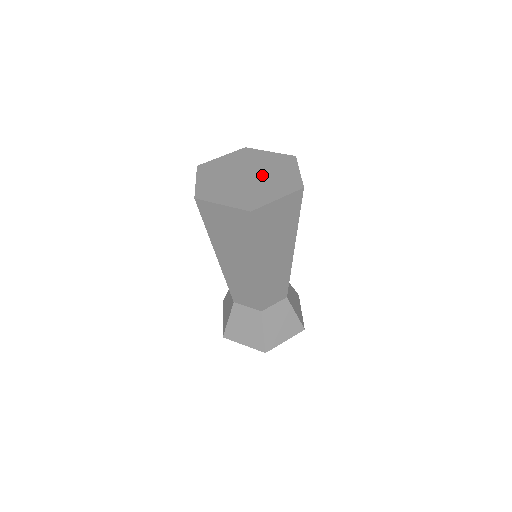
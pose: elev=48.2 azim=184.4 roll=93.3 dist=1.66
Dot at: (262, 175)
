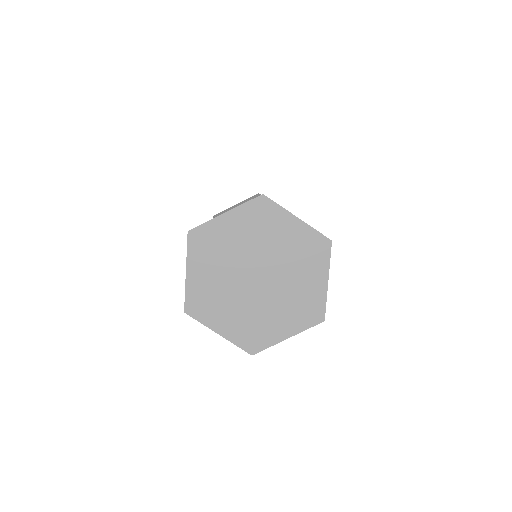
Dot at: (277, 280)
